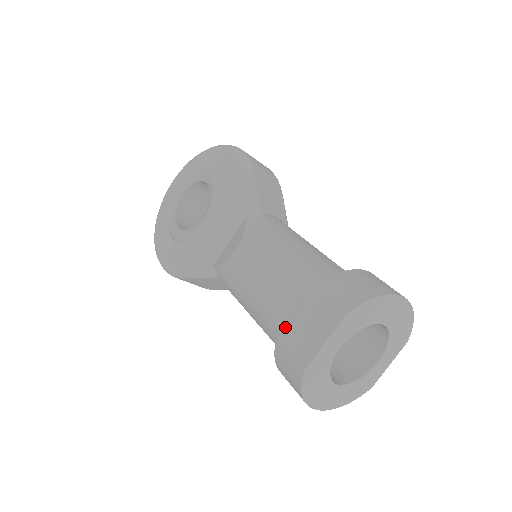
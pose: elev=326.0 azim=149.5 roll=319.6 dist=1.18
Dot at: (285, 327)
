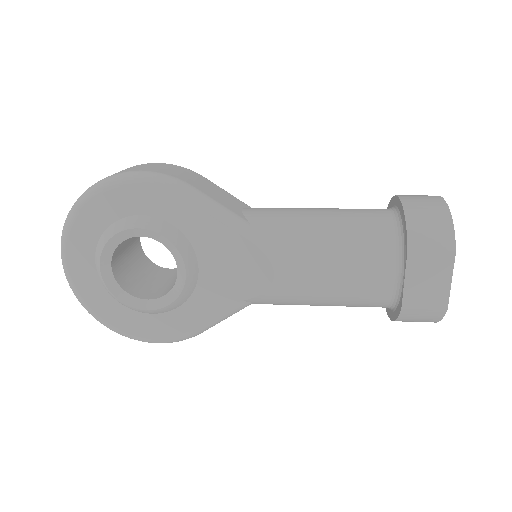
Dot at: (403, 296)
